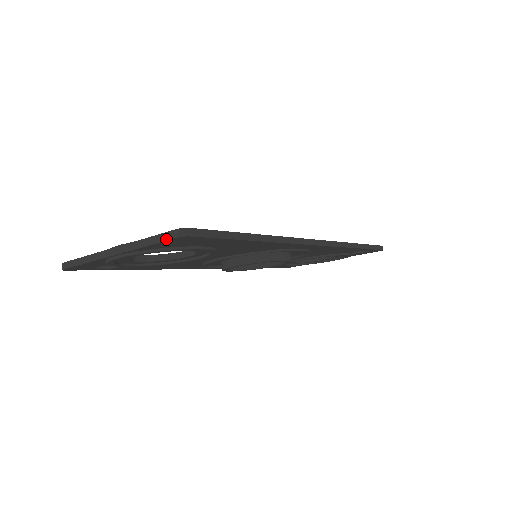
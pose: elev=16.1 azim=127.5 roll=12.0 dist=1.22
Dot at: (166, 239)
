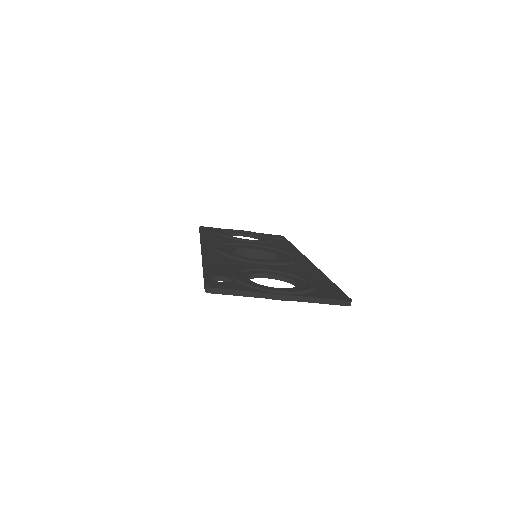
Dot at: (337, 304)
